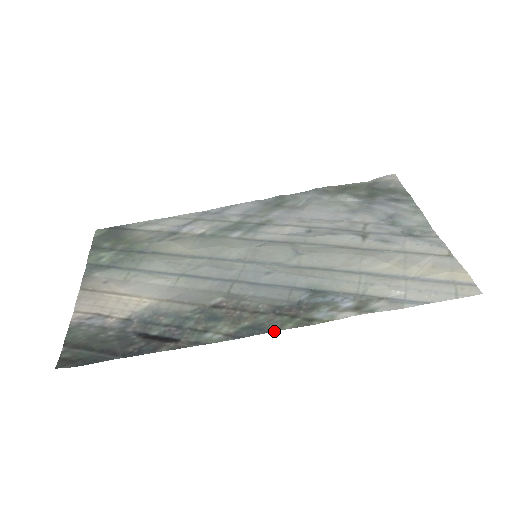
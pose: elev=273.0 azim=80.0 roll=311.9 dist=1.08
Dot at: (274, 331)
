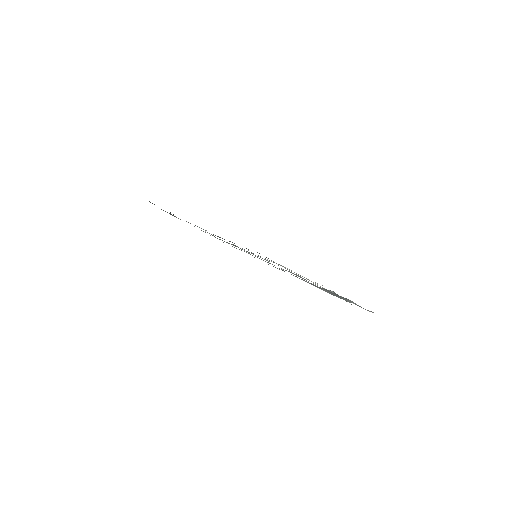
Dot at: occluded
